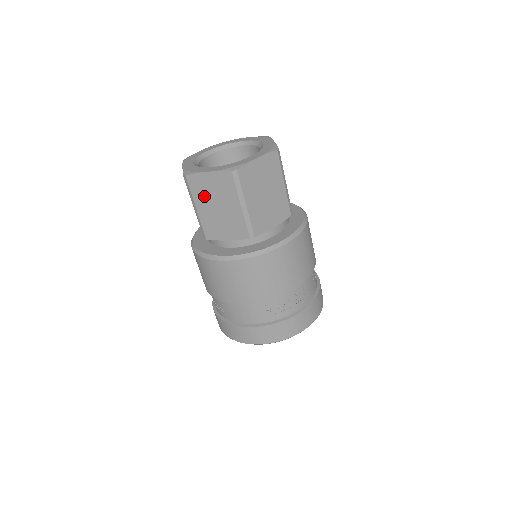
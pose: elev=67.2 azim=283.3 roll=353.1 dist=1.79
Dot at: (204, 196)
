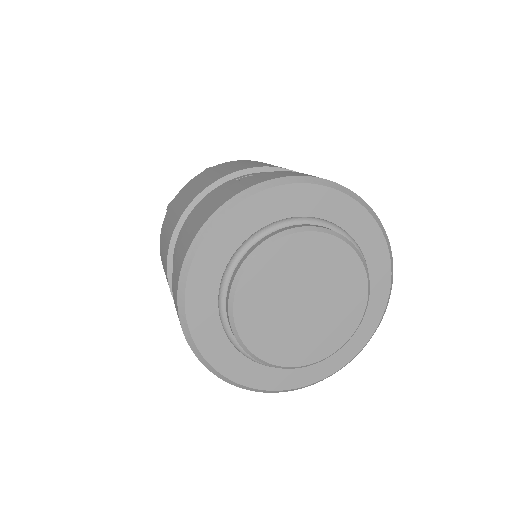
Dot at: occluded
